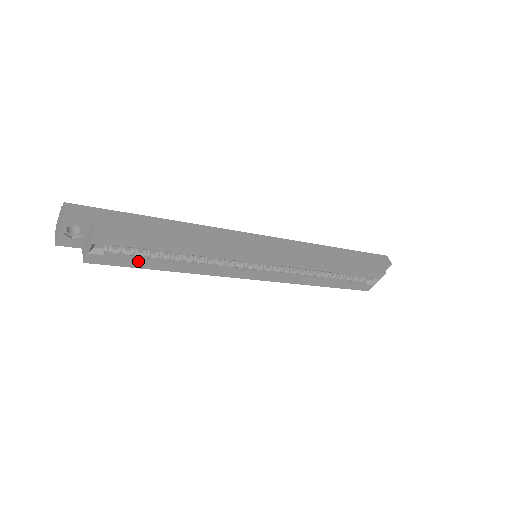
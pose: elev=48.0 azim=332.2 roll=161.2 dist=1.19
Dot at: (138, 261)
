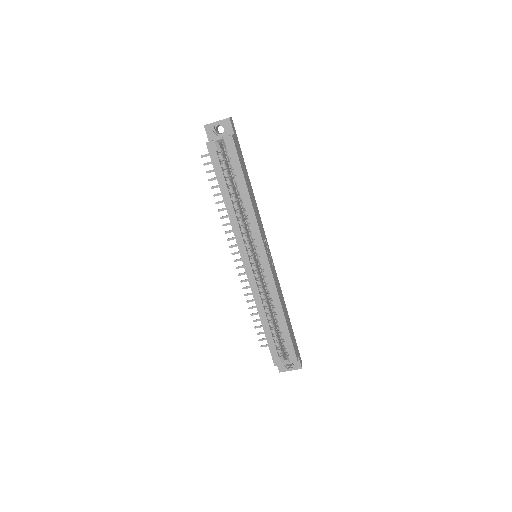
Dot at: (222, 174)
